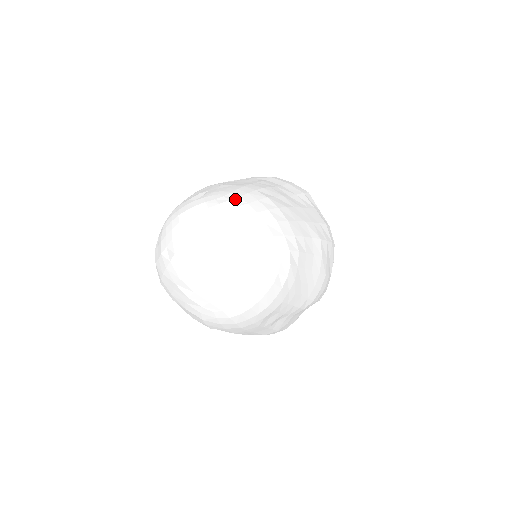
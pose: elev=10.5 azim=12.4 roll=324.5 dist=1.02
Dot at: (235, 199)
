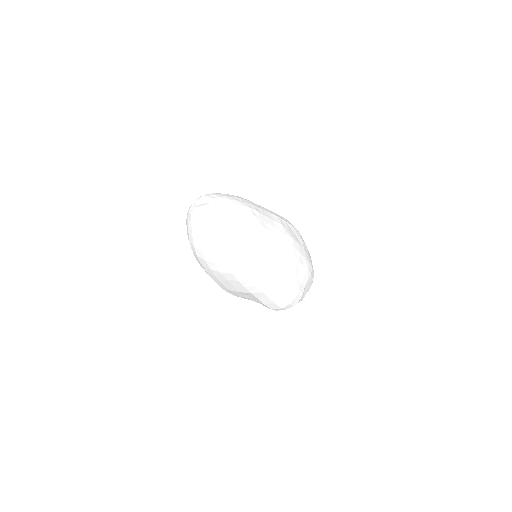
Dot at: occluded
